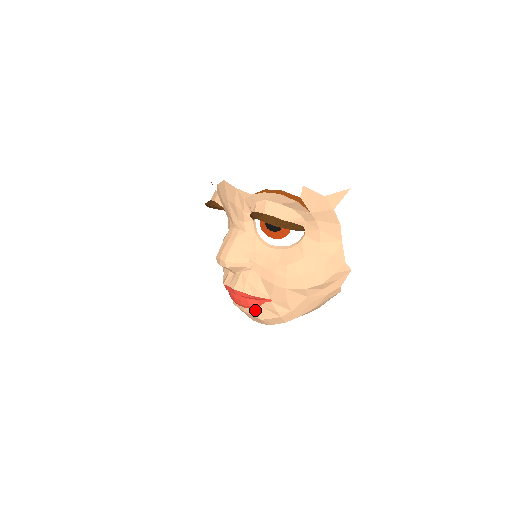
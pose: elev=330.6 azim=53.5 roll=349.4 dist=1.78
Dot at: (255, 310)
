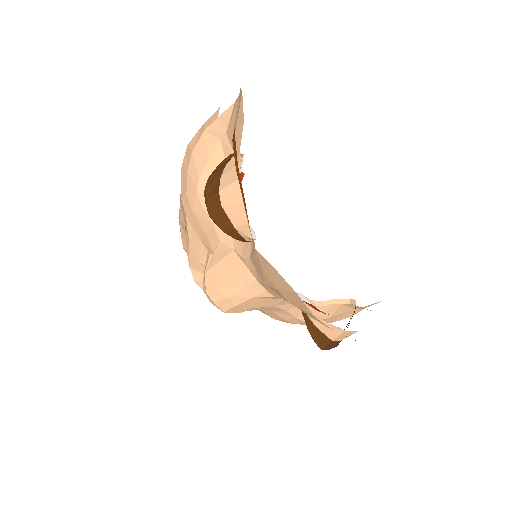
Dot at: occluded
